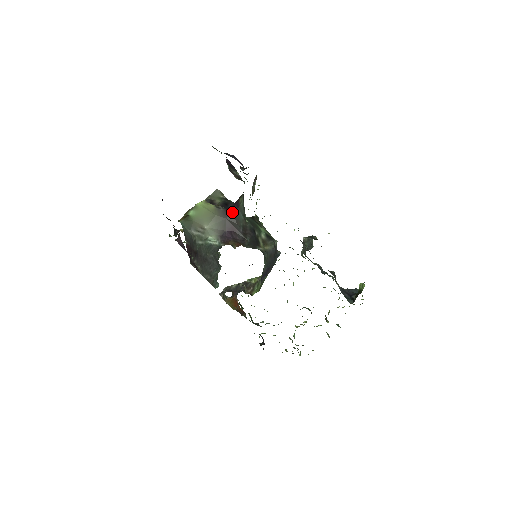
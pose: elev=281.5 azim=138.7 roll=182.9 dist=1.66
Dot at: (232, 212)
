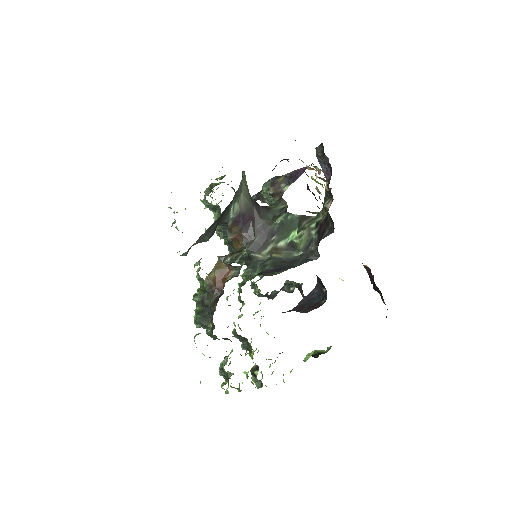
Dot at: (260, 207)
